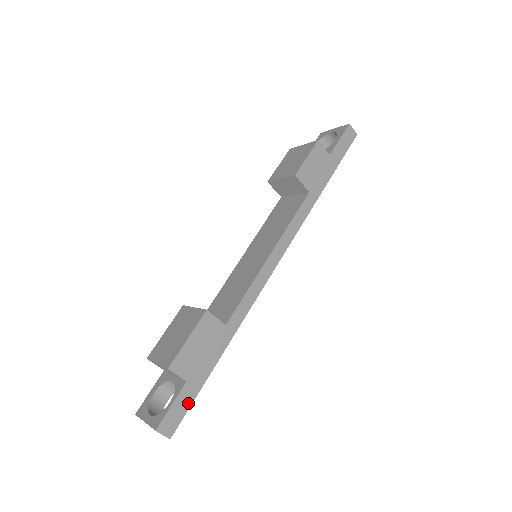
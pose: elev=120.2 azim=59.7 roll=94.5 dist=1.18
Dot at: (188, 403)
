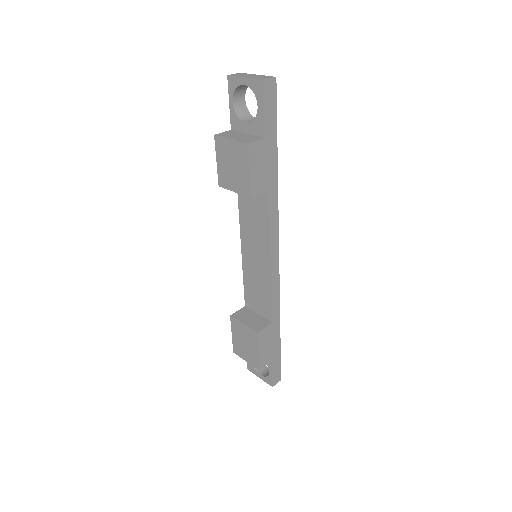
Dot at: (279, 364)
